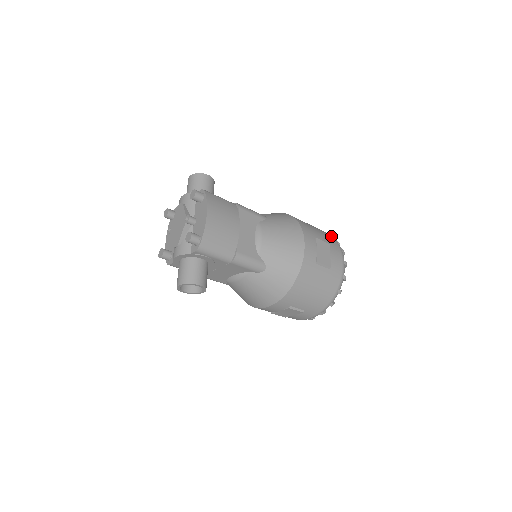
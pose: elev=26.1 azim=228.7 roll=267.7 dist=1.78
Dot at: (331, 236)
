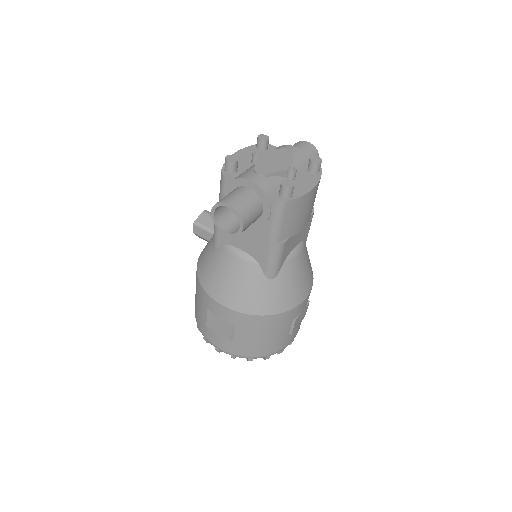
Dot at: occluded
